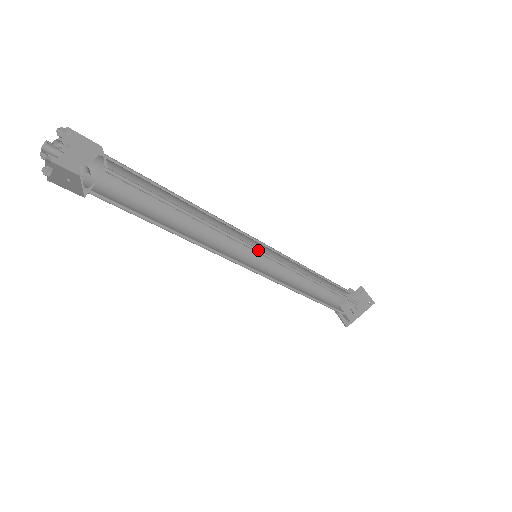
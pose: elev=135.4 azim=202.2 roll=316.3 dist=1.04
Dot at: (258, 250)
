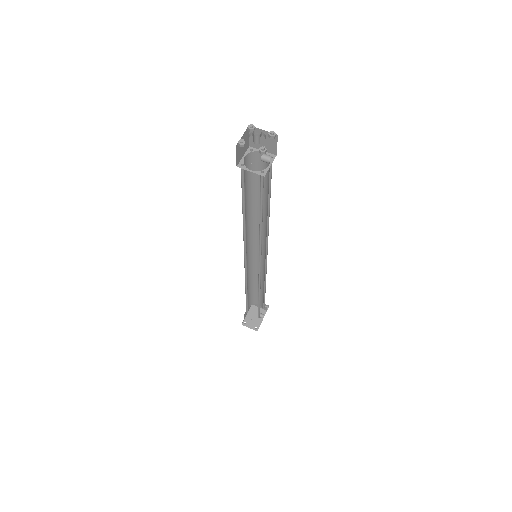
Dot at: (265, 247)
